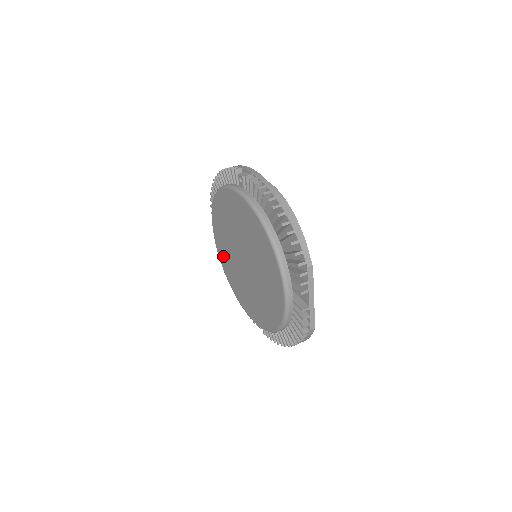
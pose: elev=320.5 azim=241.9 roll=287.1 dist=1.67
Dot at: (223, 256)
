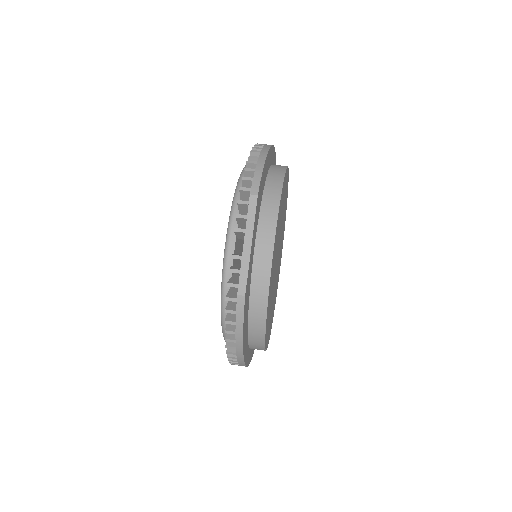
Dot at: occluded
